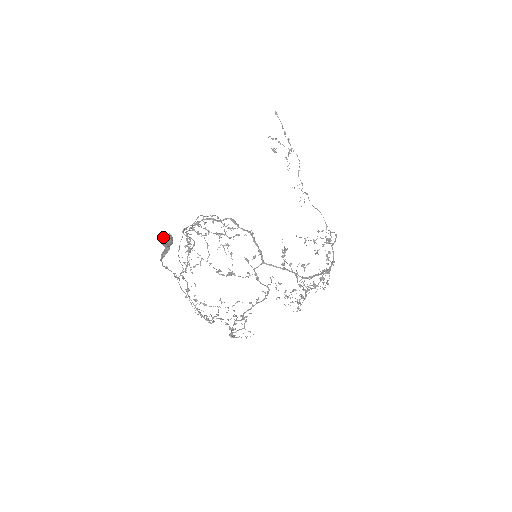
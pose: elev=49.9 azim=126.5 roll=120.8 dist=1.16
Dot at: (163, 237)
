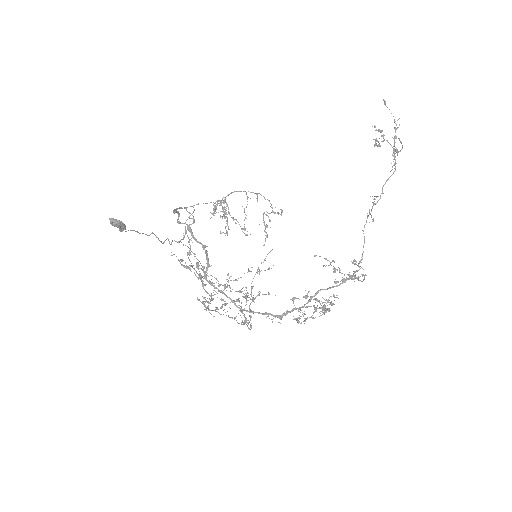
Dot at: (110, 220)
